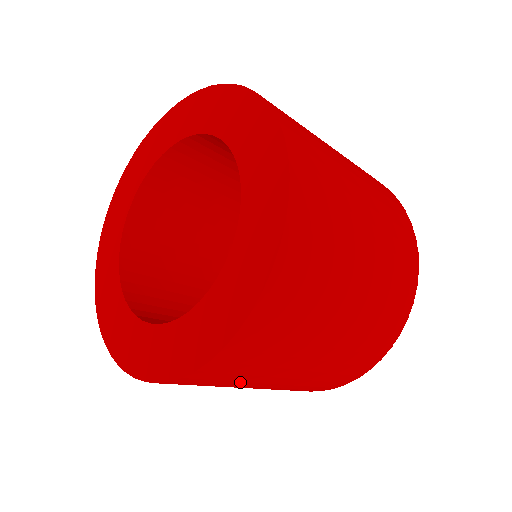
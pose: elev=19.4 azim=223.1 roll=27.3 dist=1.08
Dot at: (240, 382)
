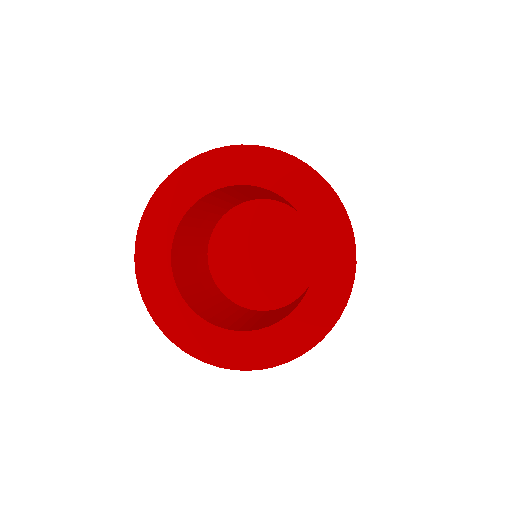
Dot at: occluded
